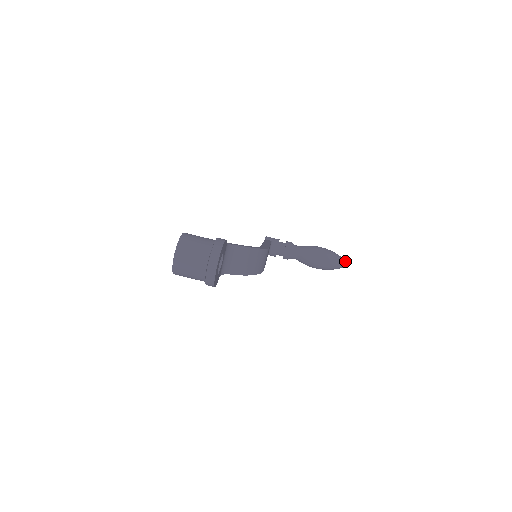
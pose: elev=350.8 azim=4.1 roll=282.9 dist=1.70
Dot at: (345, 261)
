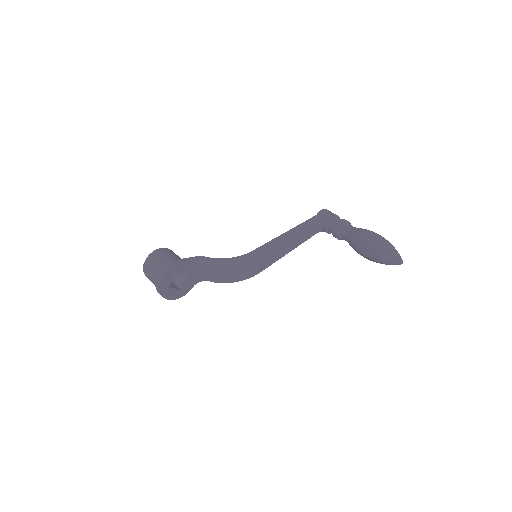
Dot at: (397, 259)
